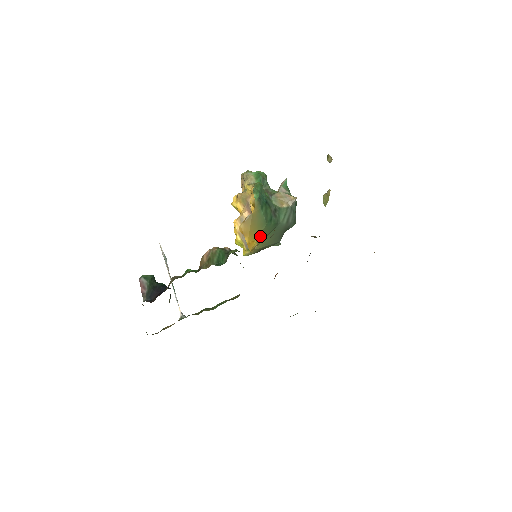
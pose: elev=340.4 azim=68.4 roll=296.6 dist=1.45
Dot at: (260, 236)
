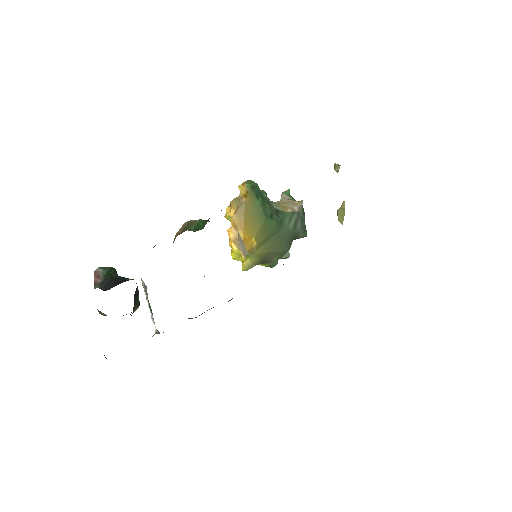
Dot at: (259, 233)
